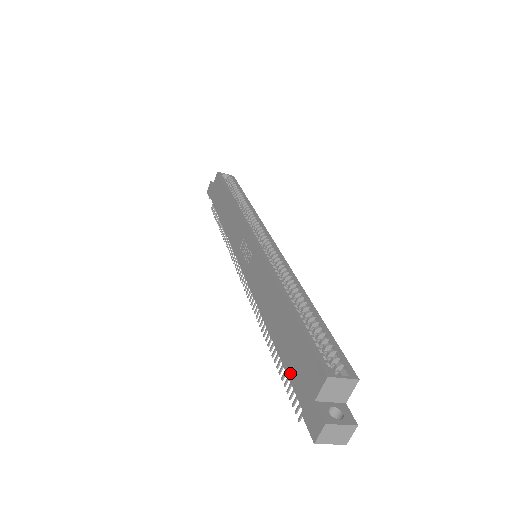
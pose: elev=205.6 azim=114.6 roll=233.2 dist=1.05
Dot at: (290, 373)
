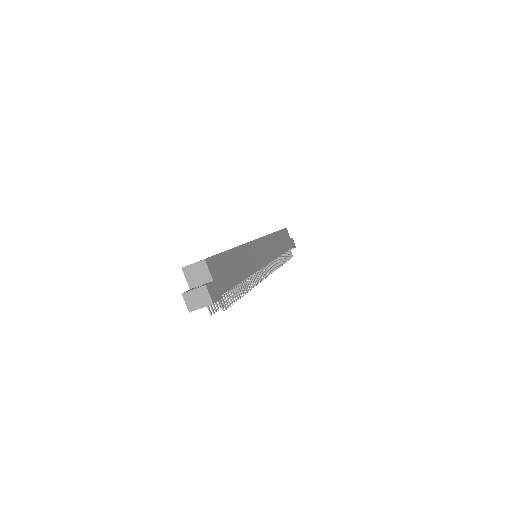
Dot at: occluded
